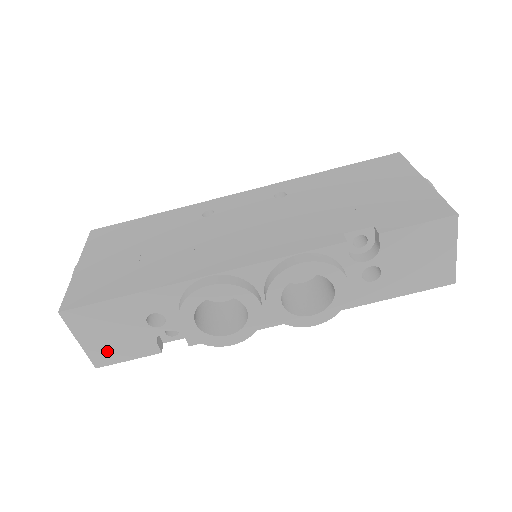
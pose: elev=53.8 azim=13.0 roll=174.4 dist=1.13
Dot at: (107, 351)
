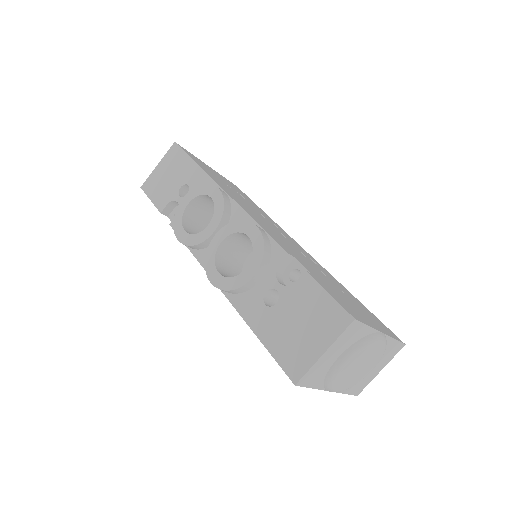
Dot at: (155, 184)
